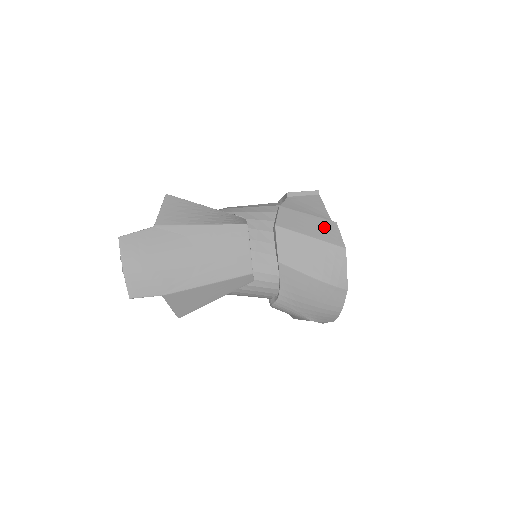
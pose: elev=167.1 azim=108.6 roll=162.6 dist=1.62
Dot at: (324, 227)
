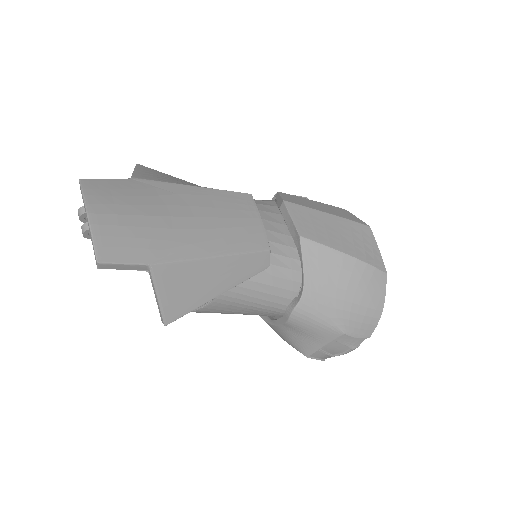
Dot at: (336, 210)
